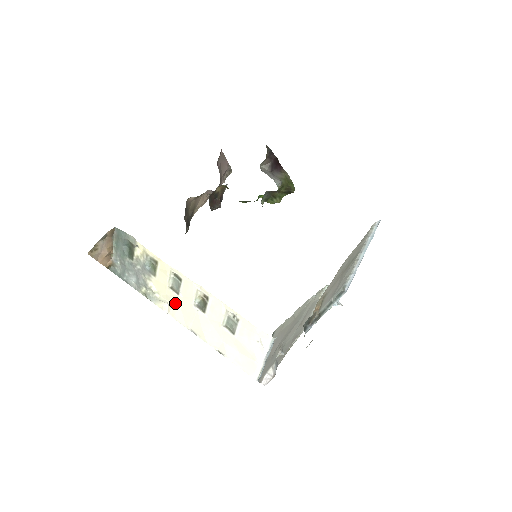
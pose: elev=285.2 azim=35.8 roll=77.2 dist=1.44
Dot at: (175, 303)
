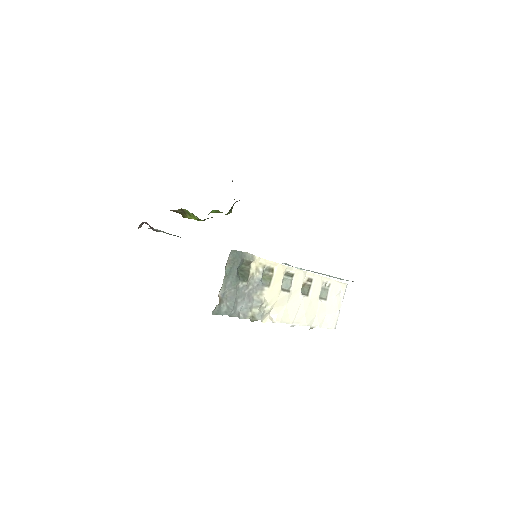
Dot at: (282, 305)
